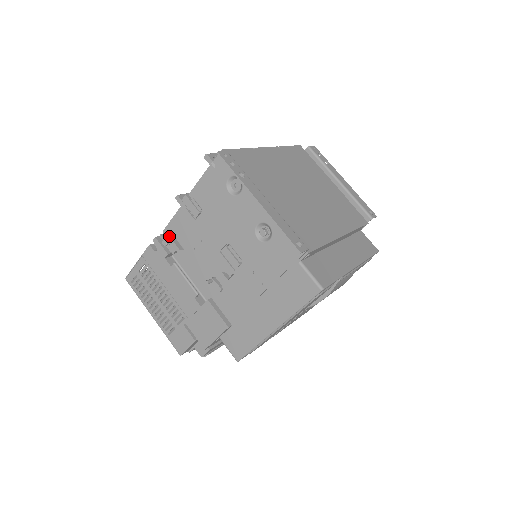
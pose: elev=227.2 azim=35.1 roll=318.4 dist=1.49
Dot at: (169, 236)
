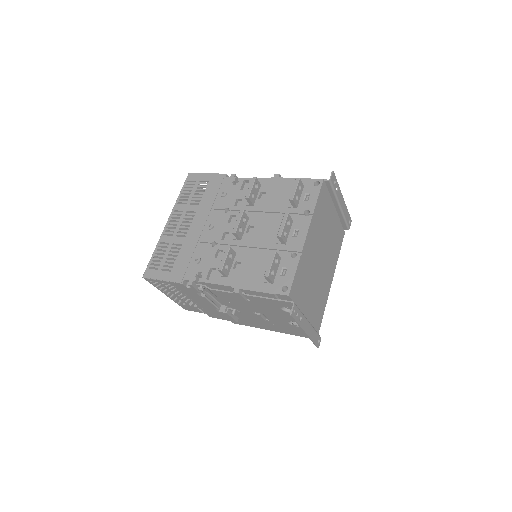
Dot at: (205, 287)
